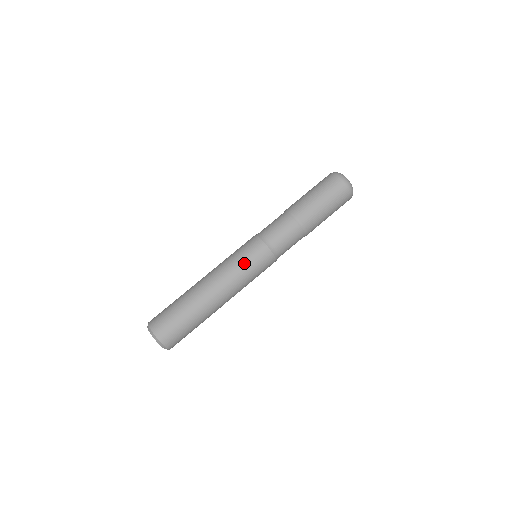
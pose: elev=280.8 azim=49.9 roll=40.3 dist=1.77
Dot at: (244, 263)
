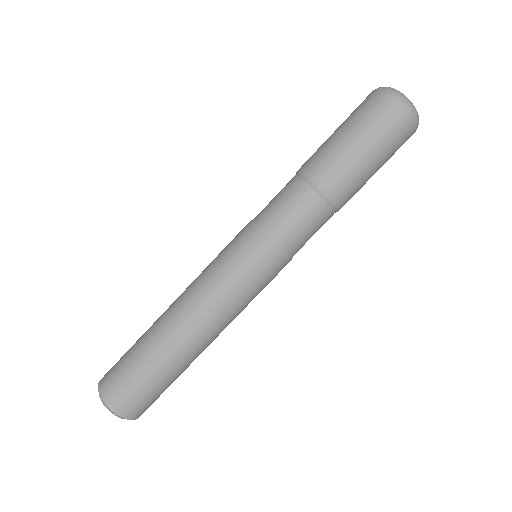
Dot at: (228, 270)
